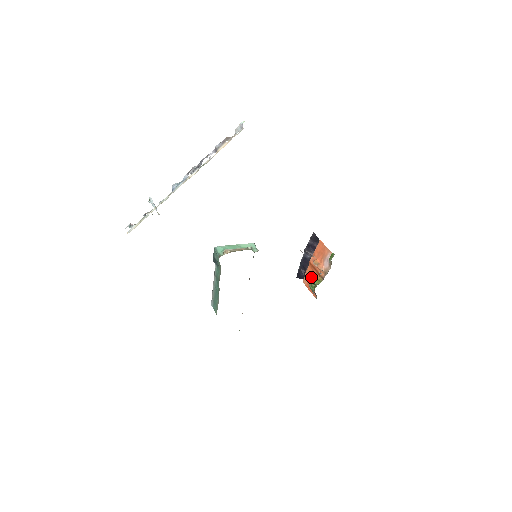
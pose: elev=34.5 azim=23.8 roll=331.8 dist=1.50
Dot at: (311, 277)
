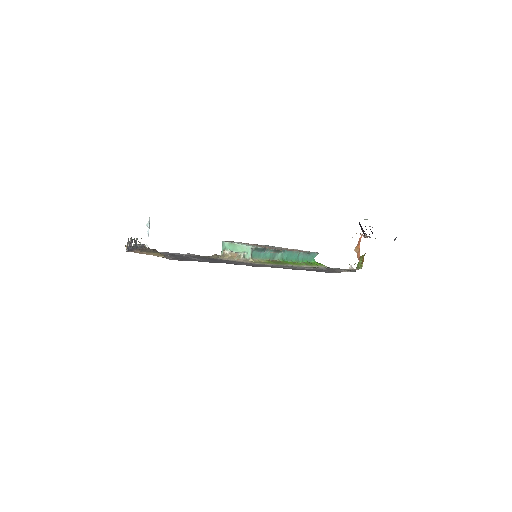
Dot at: occluded
